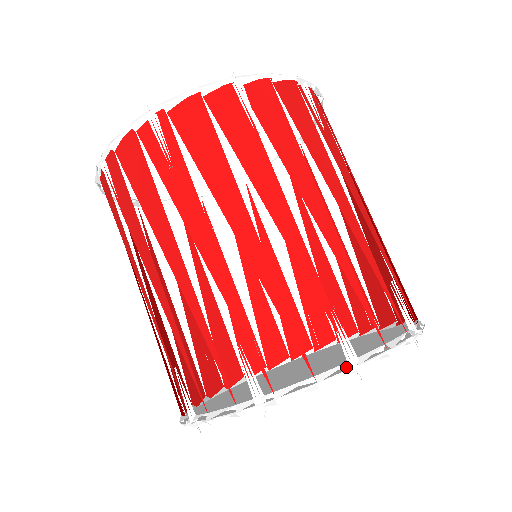
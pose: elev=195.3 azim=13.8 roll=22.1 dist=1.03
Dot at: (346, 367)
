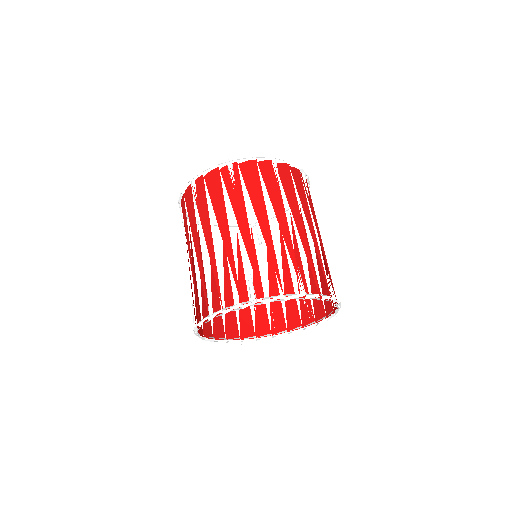
Dot at: occluded
